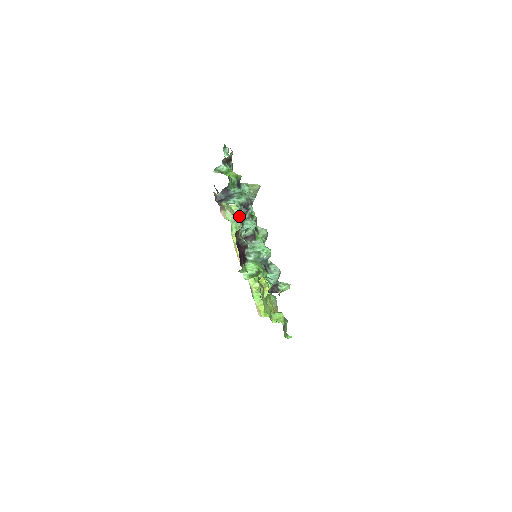
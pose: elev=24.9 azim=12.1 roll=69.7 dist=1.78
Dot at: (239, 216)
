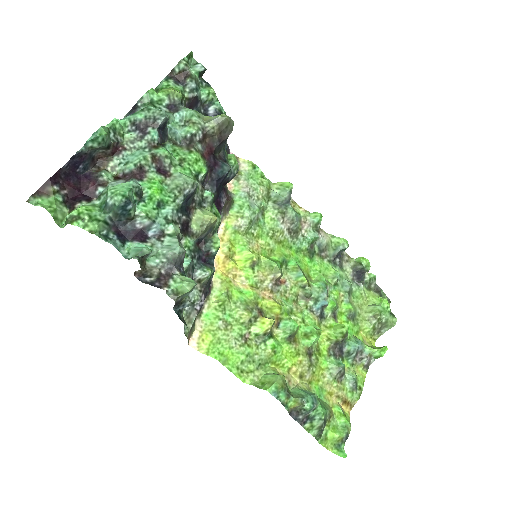
Dot at: (279, 199)
